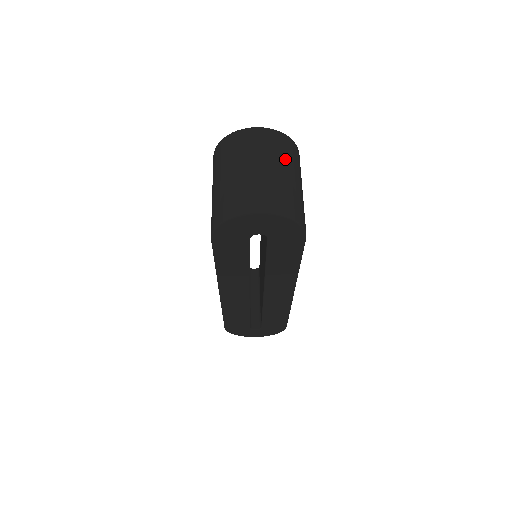
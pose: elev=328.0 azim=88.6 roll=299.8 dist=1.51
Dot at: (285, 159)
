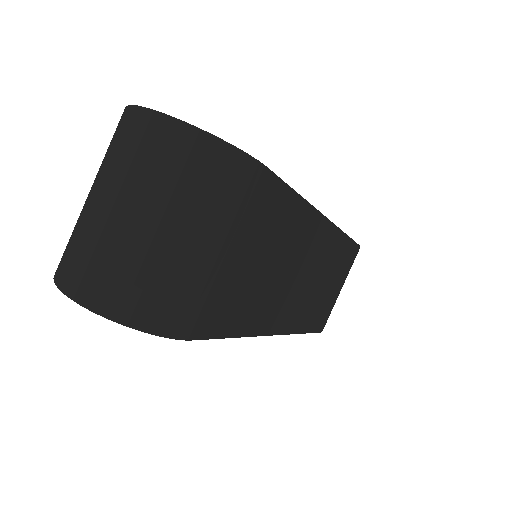
Dot at: (177, 196)
